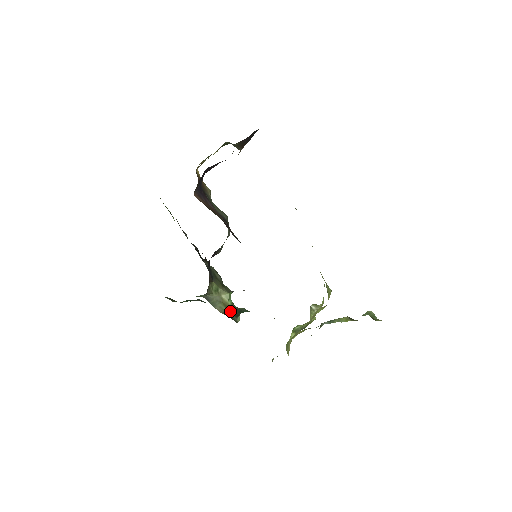
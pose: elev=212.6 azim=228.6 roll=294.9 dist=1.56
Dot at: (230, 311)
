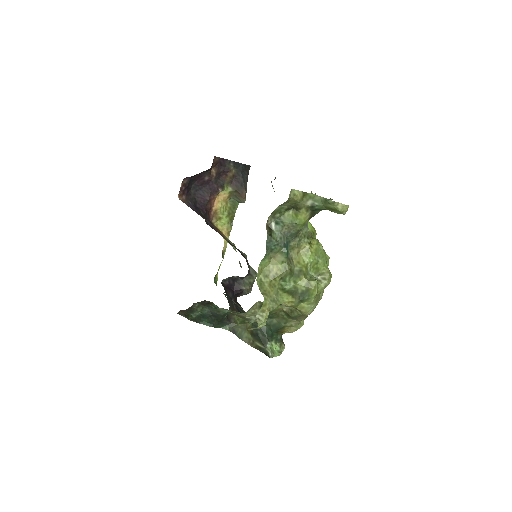
Dot at: (255, 337)
